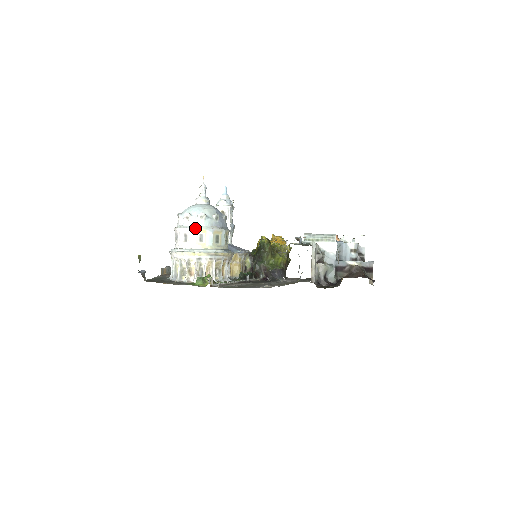
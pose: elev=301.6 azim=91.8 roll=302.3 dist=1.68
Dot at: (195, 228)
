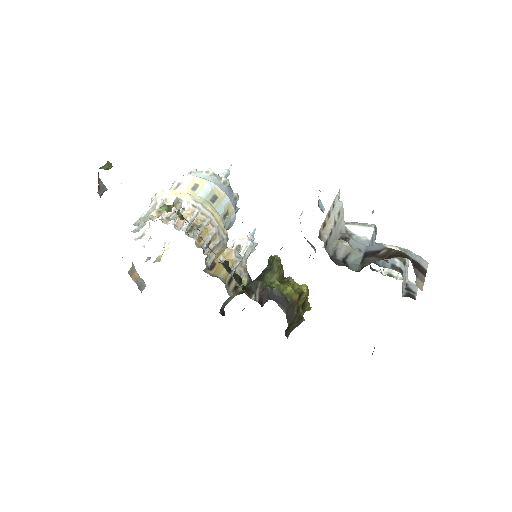
Dot at: (194, 176)
